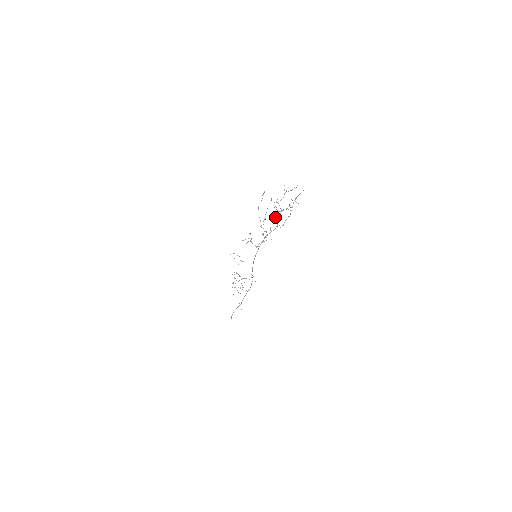
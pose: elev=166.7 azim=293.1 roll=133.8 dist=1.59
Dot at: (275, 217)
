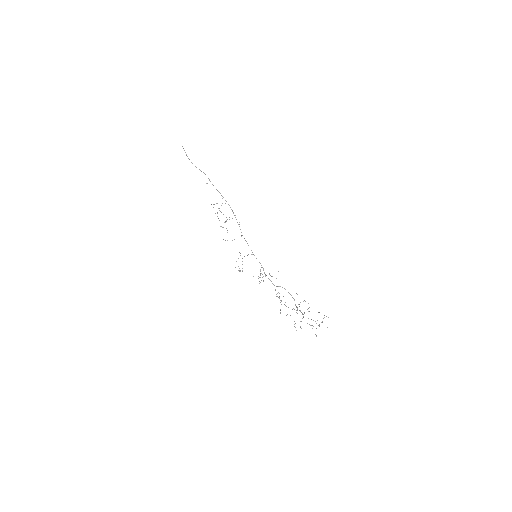
Dot at: occluded
